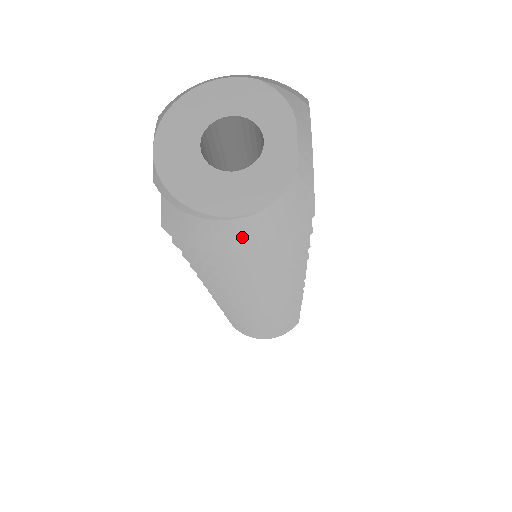
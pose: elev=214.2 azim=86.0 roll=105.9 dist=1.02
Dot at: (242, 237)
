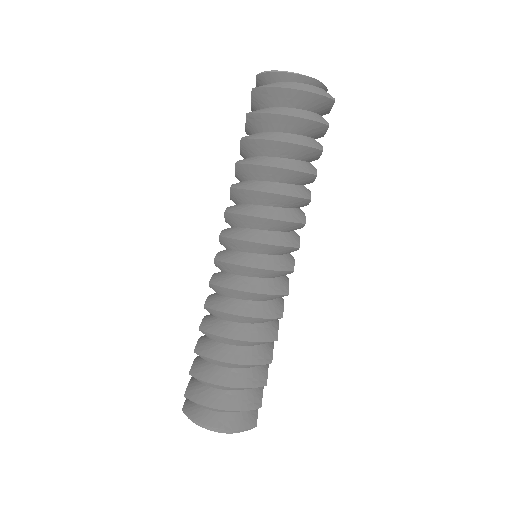
Dot at: (299, 87)
